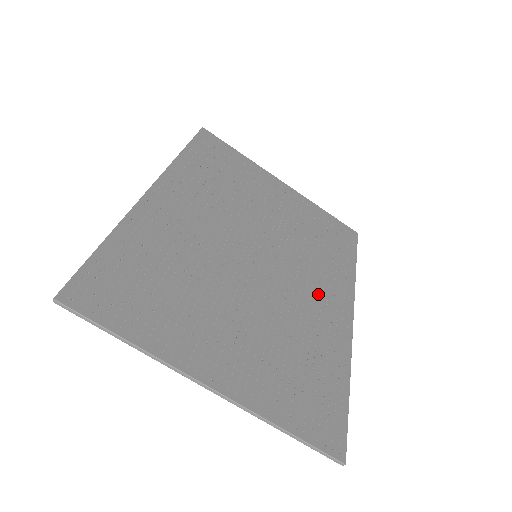
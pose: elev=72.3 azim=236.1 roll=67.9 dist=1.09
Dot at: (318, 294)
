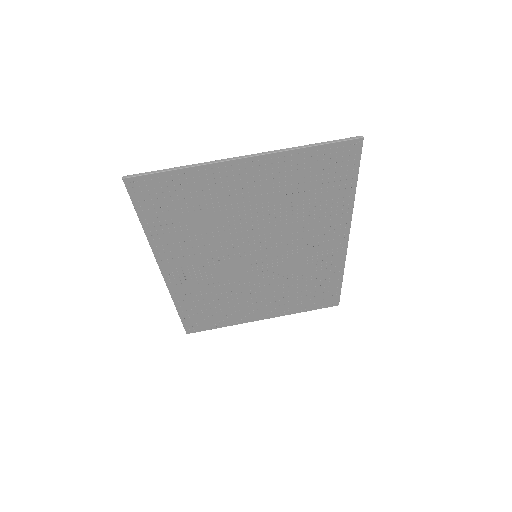
Dot at: (313, 244)
